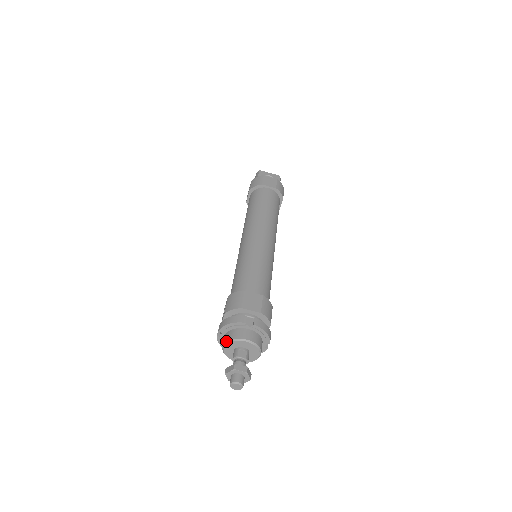
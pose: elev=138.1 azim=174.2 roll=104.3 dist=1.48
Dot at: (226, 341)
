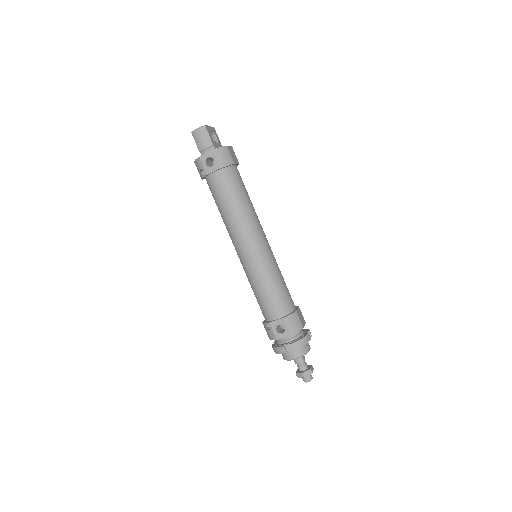
Dot at: (301, 356)
